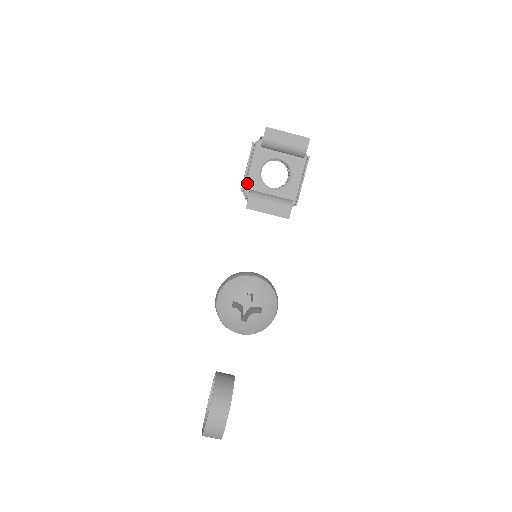
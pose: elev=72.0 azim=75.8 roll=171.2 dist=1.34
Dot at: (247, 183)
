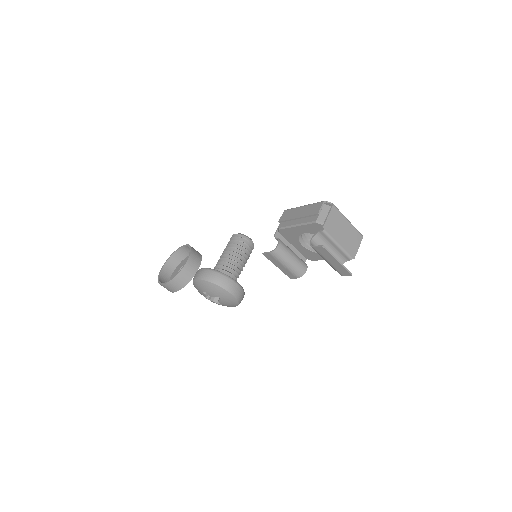
Dot at: (286, 229)
